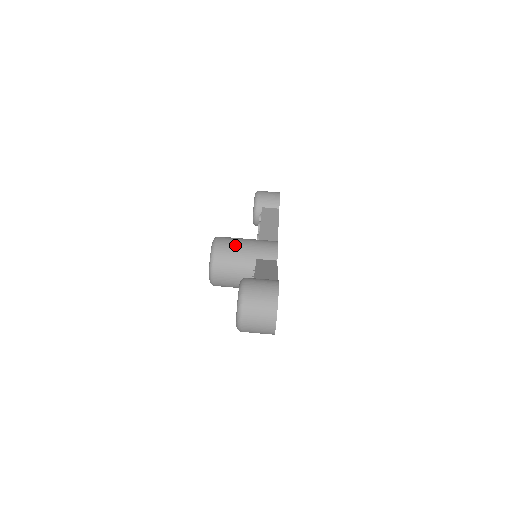
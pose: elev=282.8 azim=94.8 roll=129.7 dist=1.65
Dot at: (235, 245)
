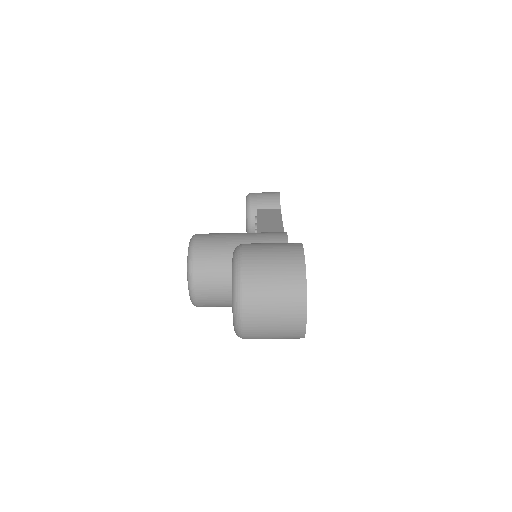
Dot at: (223, 238)
